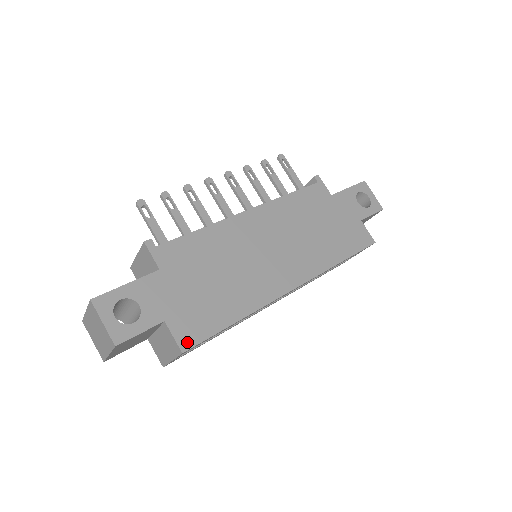
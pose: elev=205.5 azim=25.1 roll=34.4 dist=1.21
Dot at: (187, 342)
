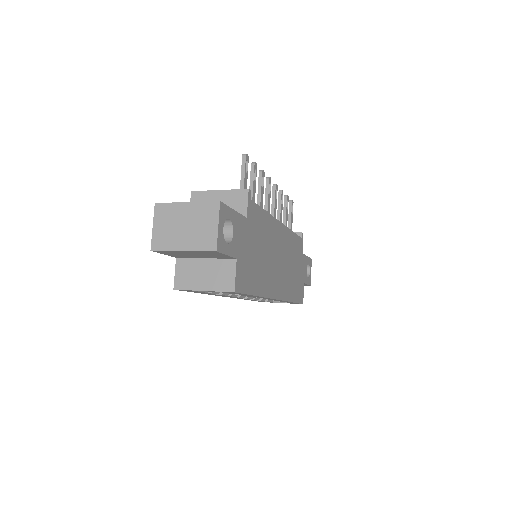
Dot at: (238, 286)
